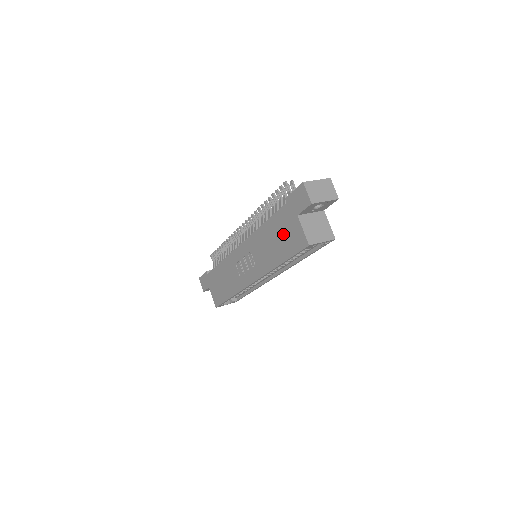
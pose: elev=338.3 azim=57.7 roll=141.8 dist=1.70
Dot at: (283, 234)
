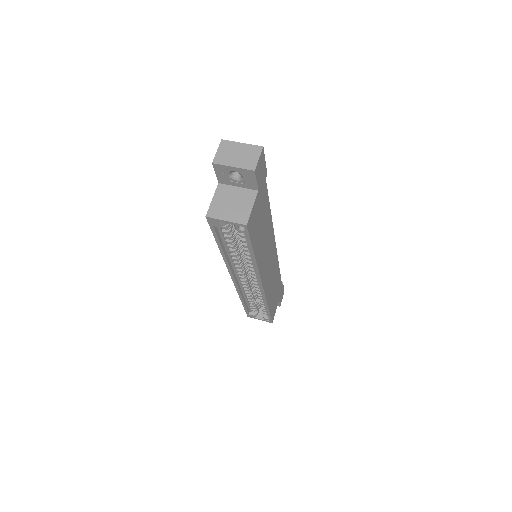
Dot at: occluded
